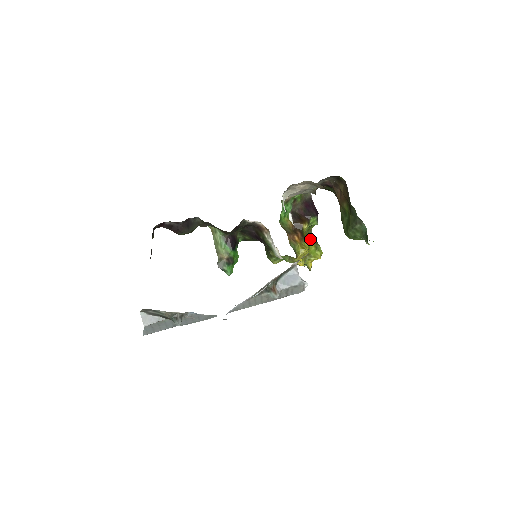
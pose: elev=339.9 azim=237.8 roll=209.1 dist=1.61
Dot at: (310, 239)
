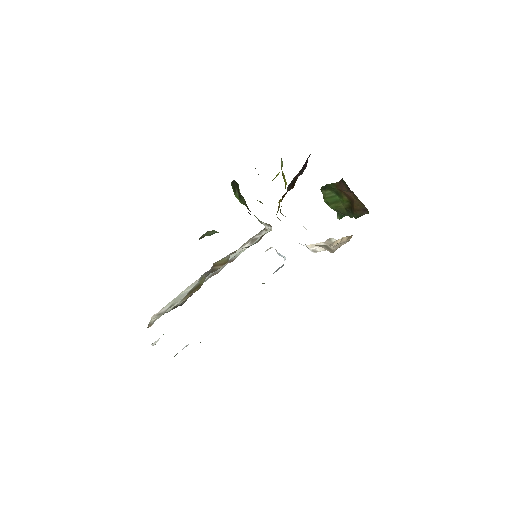
Dot at: (286, 183)
